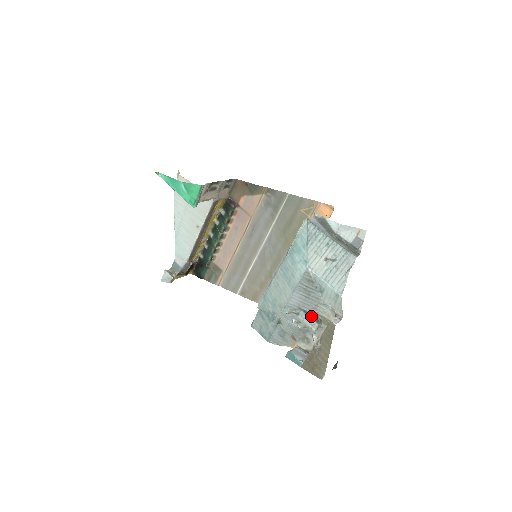
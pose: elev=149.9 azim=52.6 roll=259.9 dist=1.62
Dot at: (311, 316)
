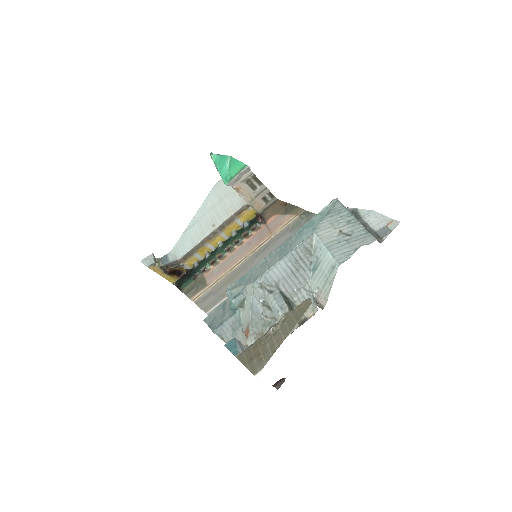
Dot at: (285, 300)
